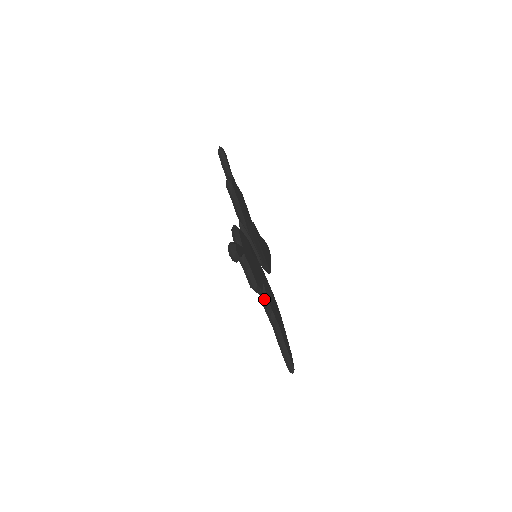
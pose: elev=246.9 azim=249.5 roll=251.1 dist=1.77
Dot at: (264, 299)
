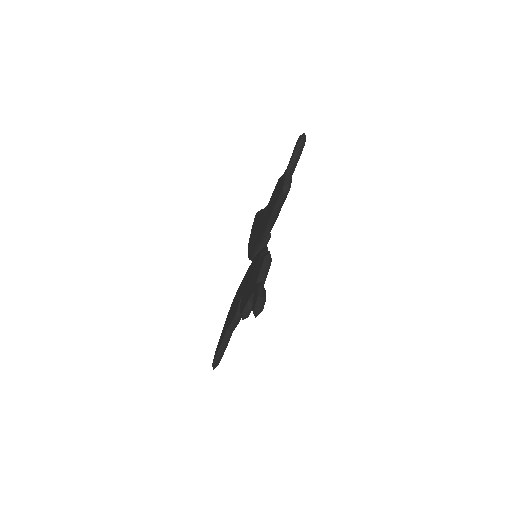
Dot at: (240, 315)
